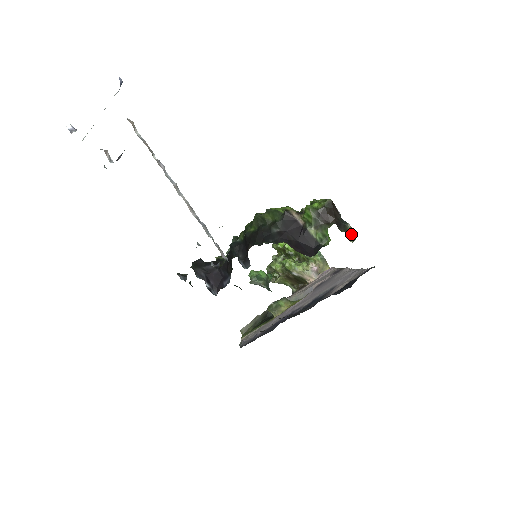
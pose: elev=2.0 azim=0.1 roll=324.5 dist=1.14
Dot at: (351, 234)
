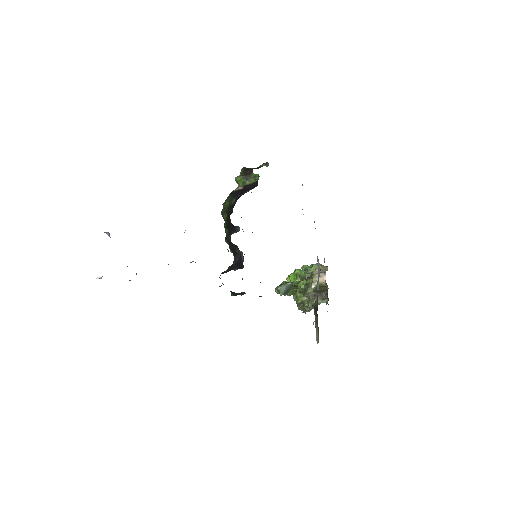
Dot at: (266, 166)
